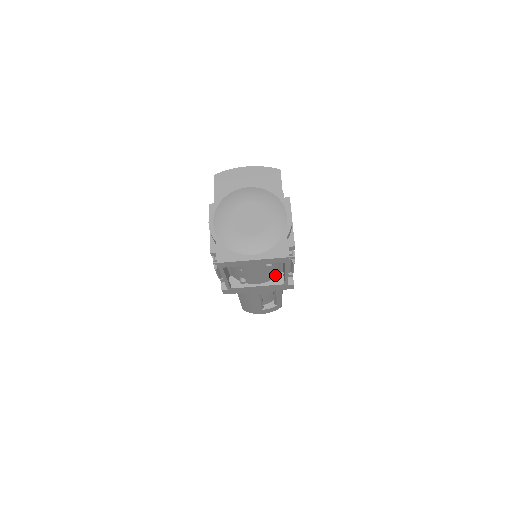
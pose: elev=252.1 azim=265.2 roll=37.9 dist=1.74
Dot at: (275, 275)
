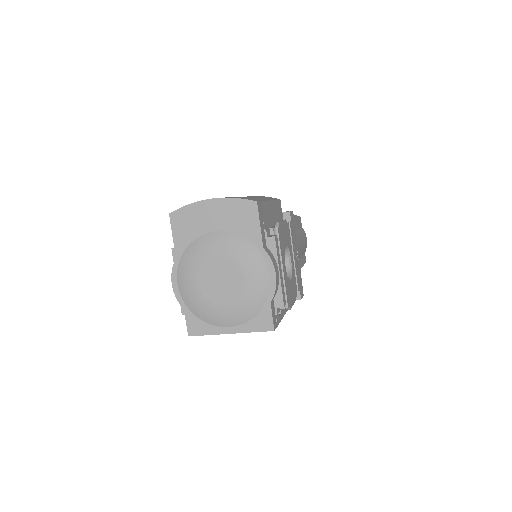
Dot at: occluded
